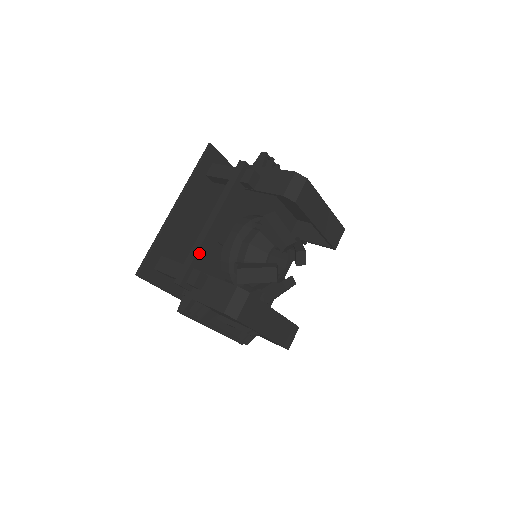
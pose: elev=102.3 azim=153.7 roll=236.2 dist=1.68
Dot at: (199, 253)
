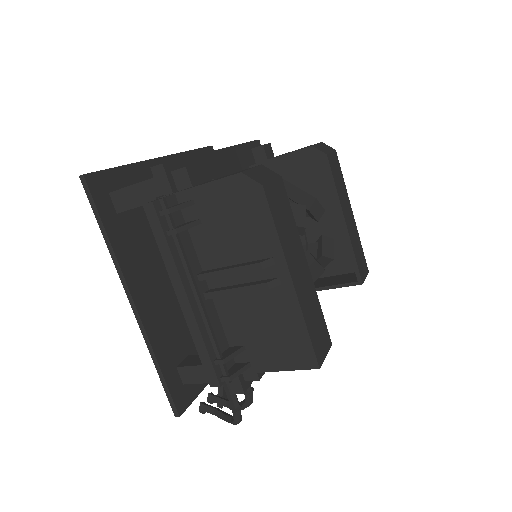
Dot at: (196, 160)
